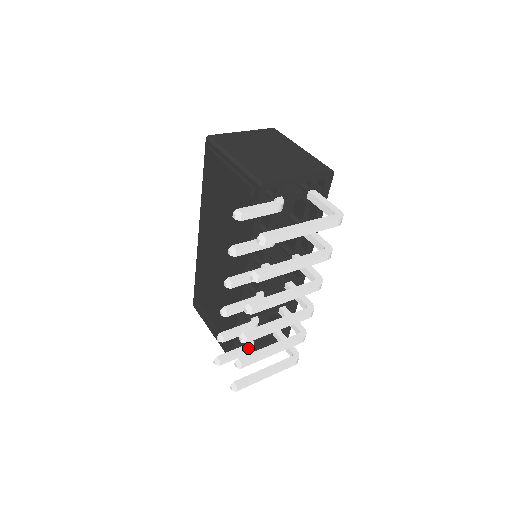
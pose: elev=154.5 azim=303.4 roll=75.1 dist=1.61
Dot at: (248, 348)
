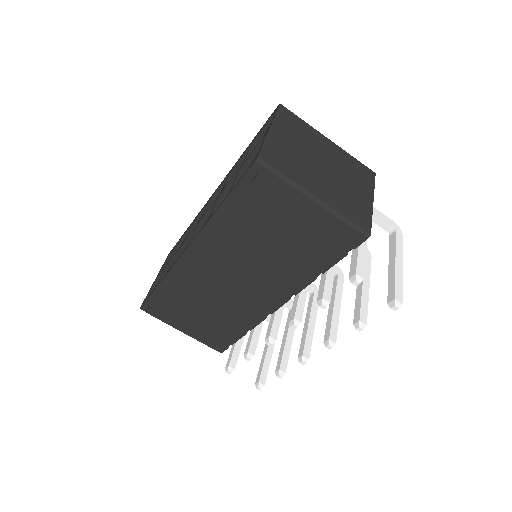
Dot at: (242, 338)
